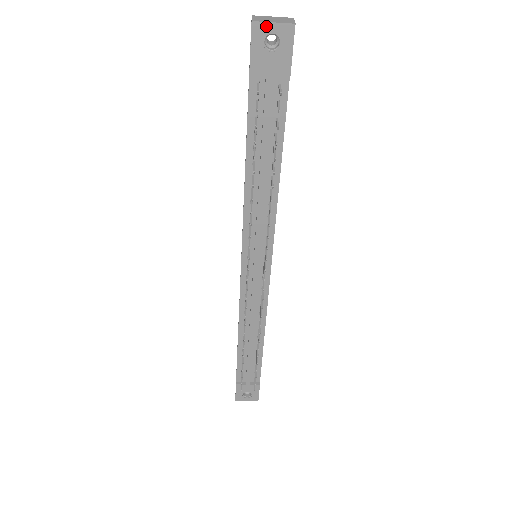
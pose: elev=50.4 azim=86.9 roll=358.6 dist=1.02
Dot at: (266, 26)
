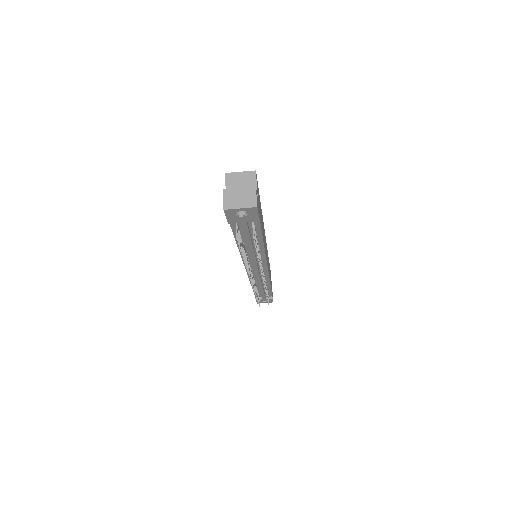
Dot at: (235, 210)
